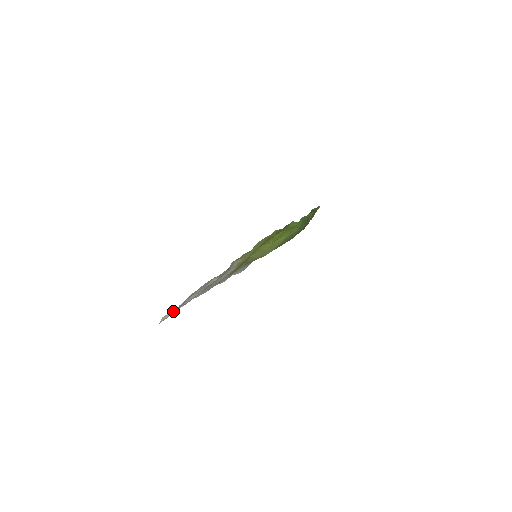
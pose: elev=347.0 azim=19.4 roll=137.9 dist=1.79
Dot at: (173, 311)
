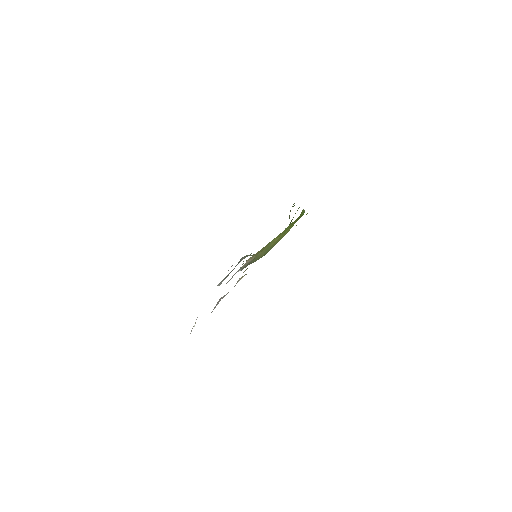
Dot at: occluded
